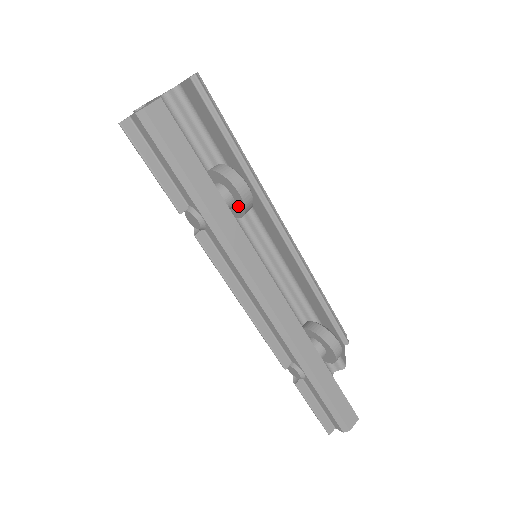
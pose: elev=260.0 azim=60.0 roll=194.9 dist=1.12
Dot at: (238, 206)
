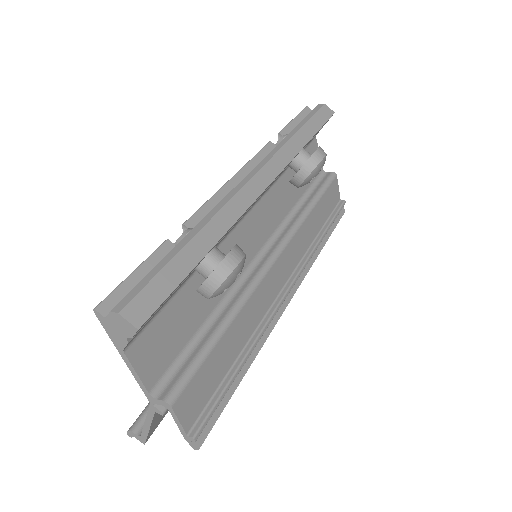
Dot at: (306, 162)
